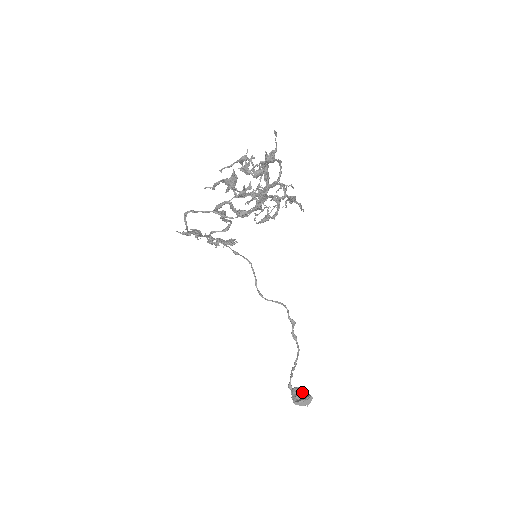
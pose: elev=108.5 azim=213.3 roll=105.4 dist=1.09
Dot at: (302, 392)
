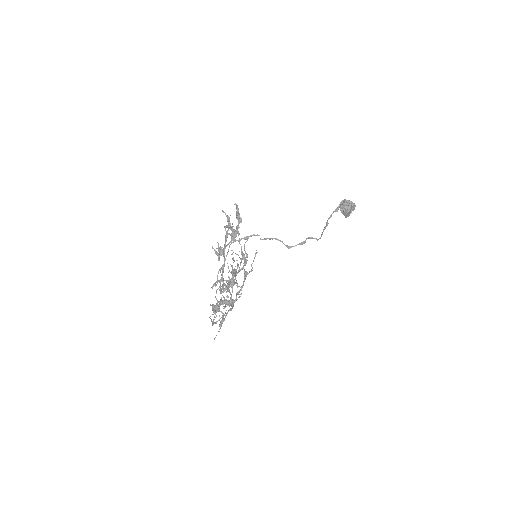
Dot at: (345, 210)
